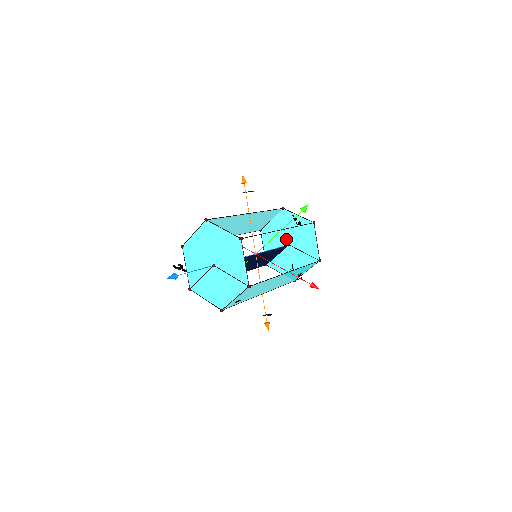
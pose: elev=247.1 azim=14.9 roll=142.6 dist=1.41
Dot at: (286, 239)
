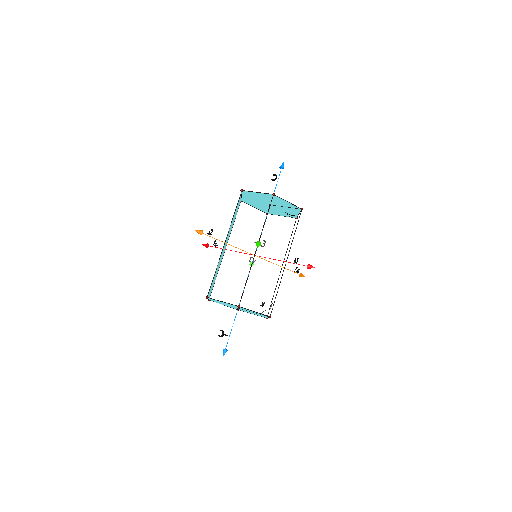
Dot at: (264, 203)
